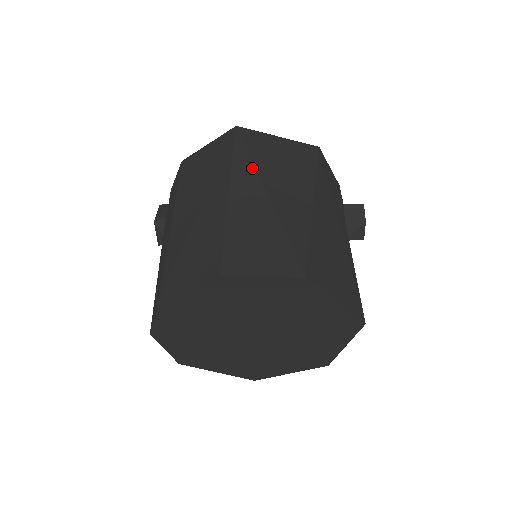
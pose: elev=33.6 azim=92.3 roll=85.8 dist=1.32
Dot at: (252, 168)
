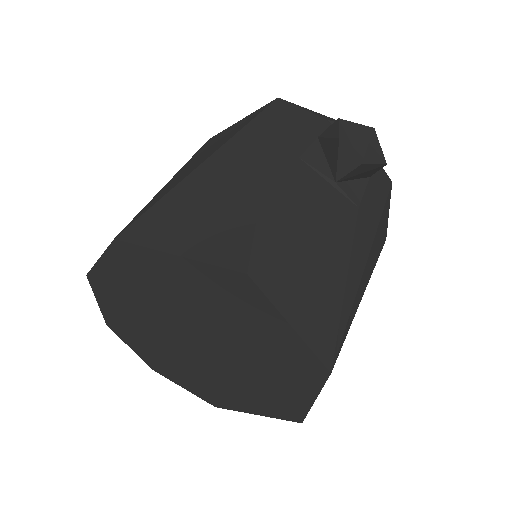
Dot at: occluded
